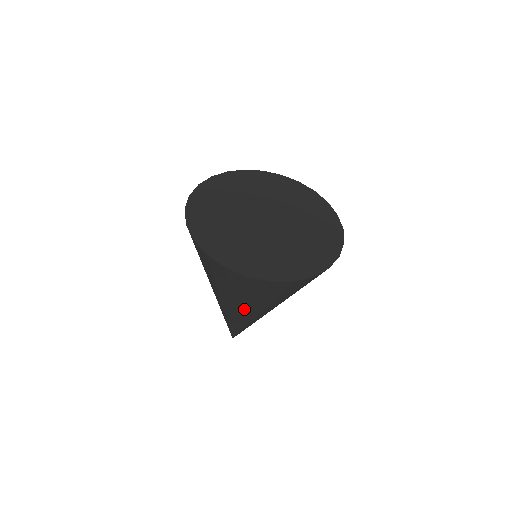
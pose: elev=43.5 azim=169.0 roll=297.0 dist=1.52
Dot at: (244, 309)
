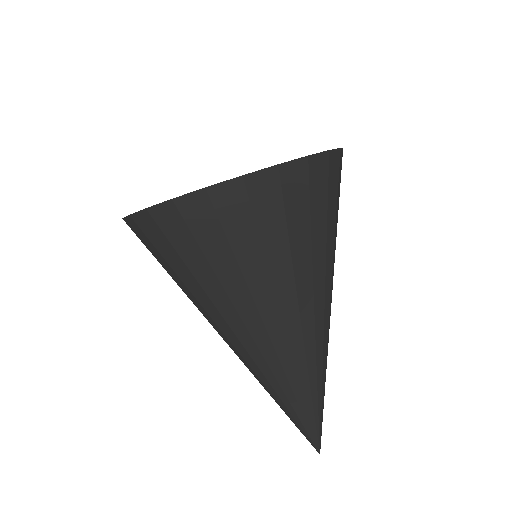
Dot at: (214, 325)
